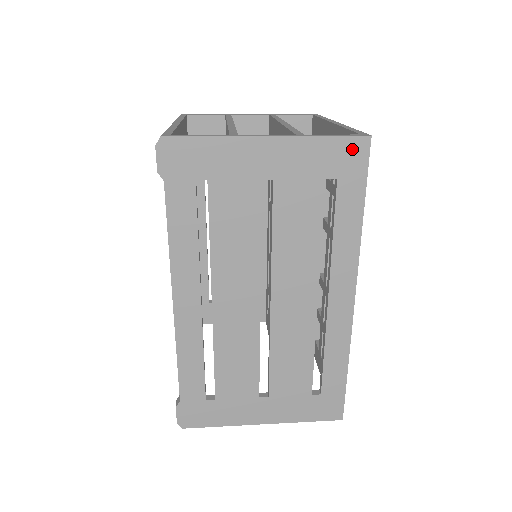
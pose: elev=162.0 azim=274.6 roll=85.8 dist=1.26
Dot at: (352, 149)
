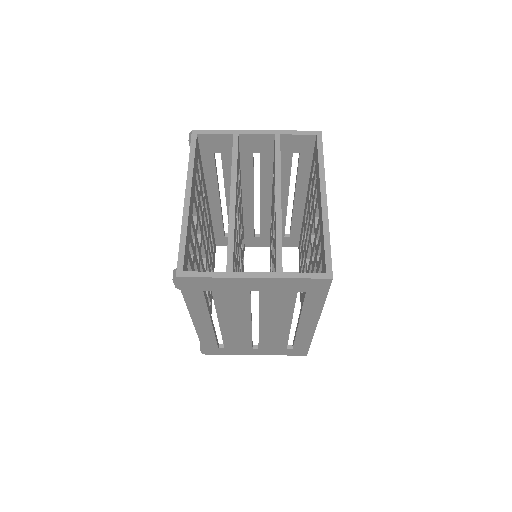
Dot at: (318, 283)
